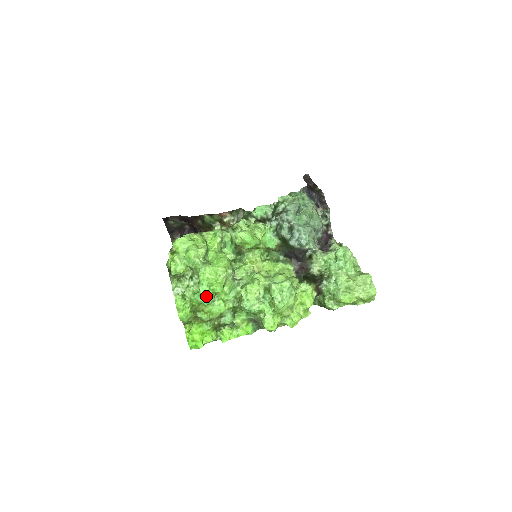
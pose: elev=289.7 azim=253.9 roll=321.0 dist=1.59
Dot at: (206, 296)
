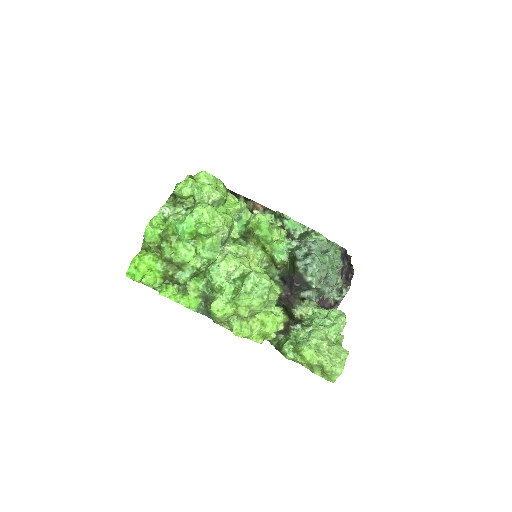
Dot at: (186, 228)
